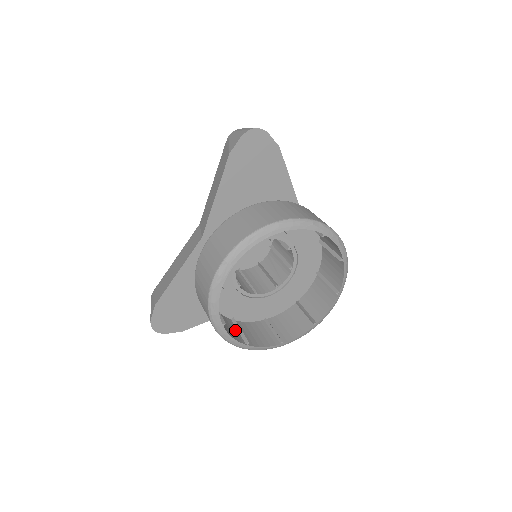
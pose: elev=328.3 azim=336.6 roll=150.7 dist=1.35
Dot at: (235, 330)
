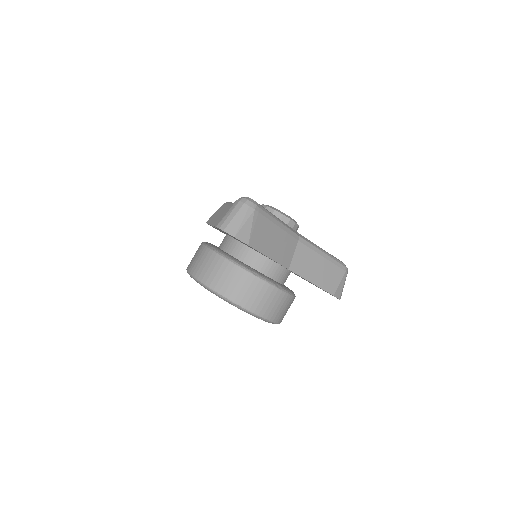
Dot at: occluded
